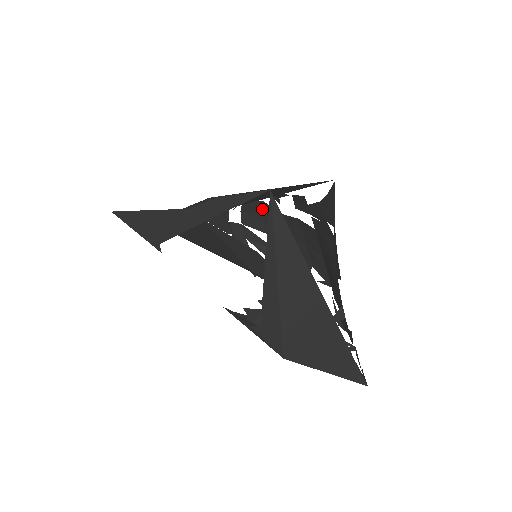
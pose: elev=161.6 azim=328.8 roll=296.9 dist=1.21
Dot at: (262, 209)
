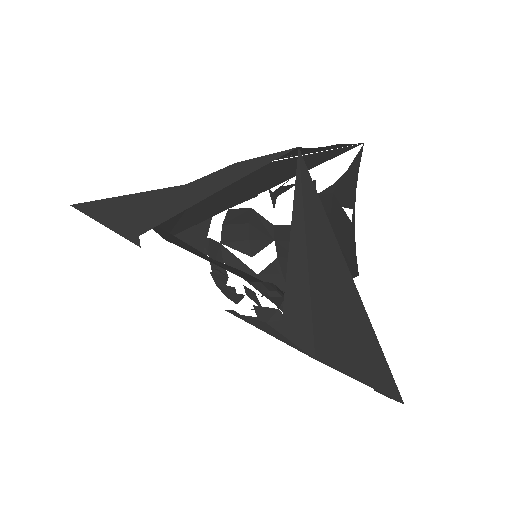
Dot at: (248, 222)
